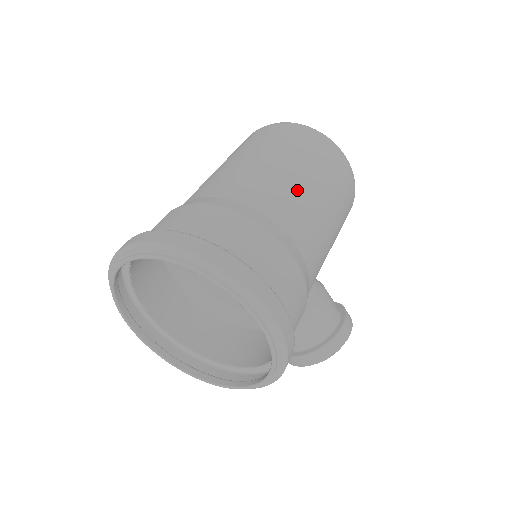
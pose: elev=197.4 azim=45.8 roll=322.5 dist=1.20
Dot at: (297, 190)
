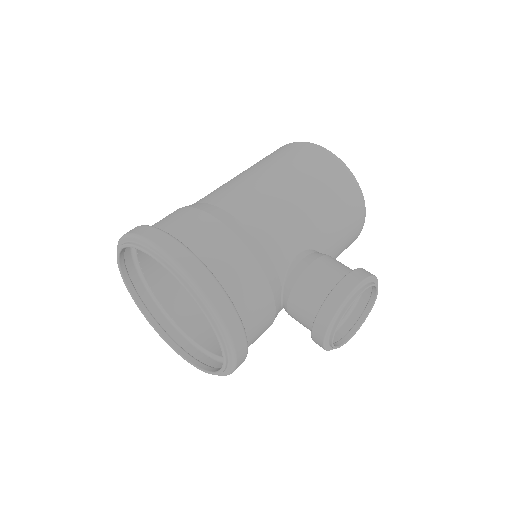
Dot at: (241, 180)
